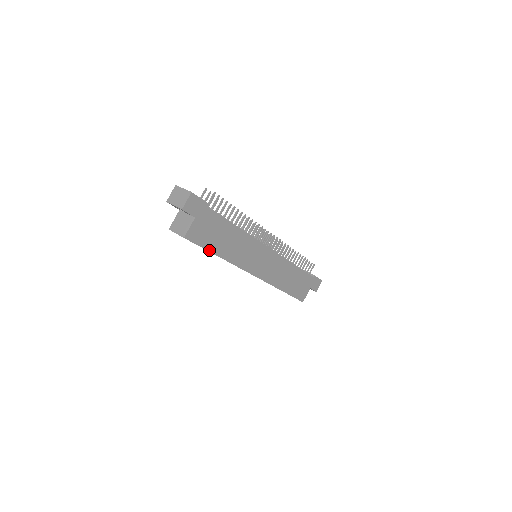
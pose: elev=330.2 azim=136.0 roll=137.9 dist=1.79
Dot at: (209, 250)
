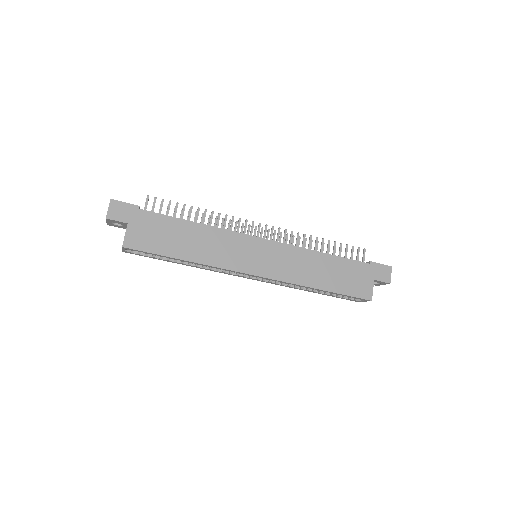
Dot at: (165, 255)
